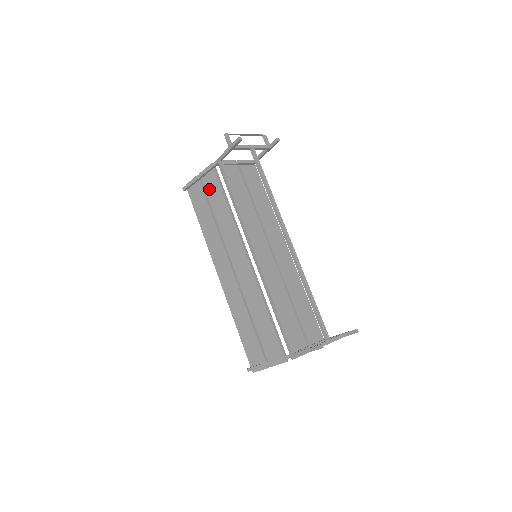
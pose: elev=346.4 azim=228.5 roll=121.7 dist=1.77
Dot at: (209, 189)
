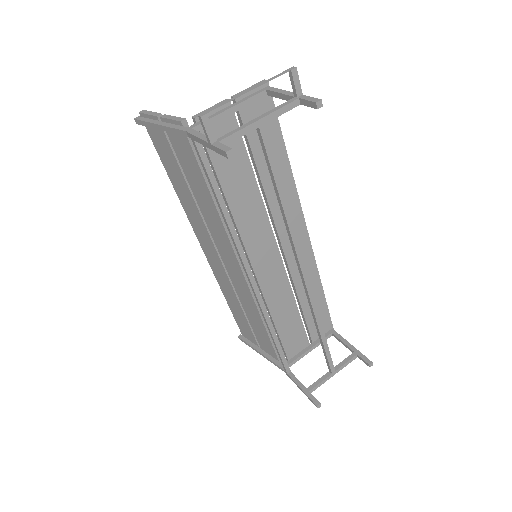
Dot at: (180, 153)
